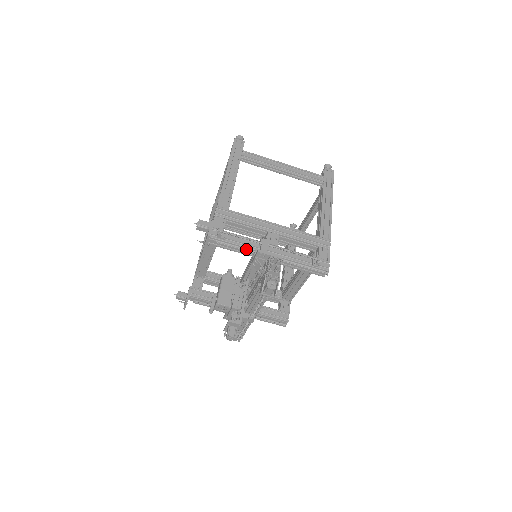
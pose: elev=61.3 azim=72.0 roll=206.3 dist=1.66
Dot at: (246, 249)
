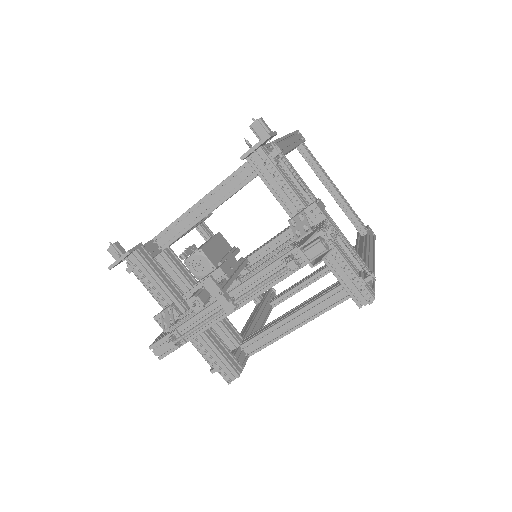
Dot at: (294, 196)
